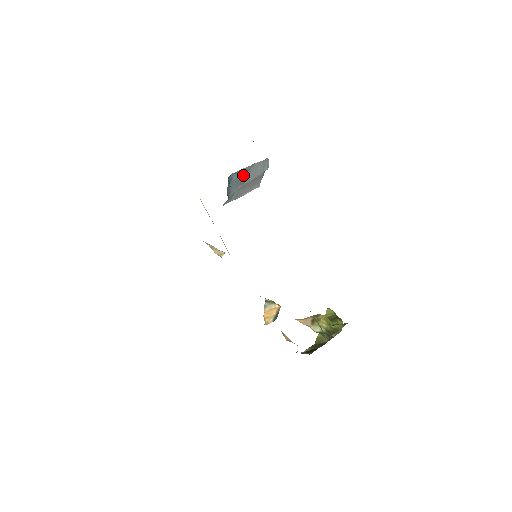
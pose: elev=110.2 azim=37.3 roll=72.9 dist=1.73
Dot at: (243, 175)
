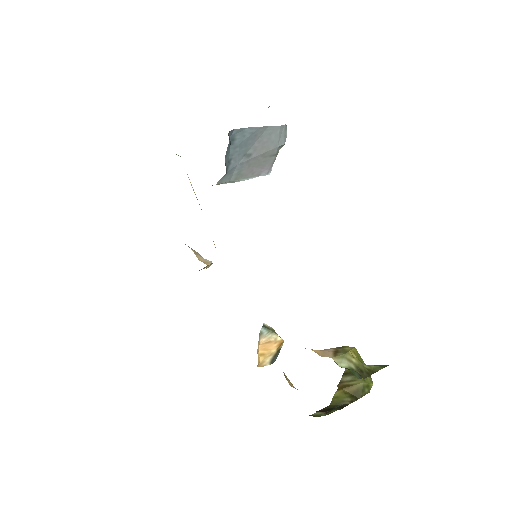
Dot at: (250, 140)
